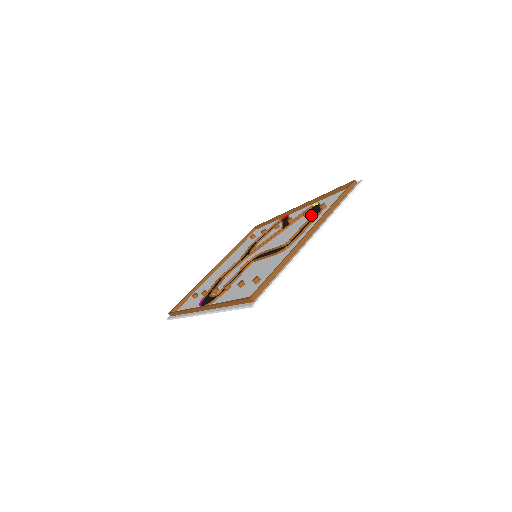
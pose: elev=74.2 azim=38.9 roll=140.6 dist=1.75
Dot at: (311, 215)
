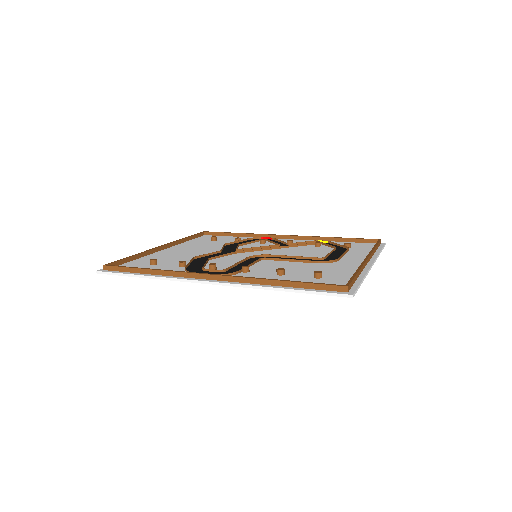
Dot at: (335, 247)
